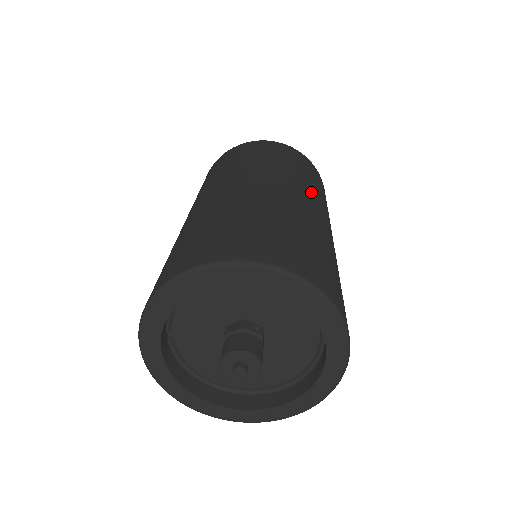
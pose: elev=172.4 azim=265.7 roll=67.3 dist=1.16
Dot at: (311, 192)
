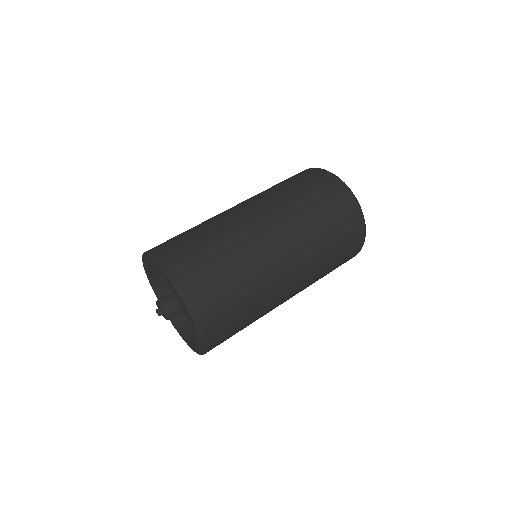
Dot at: (302, 249)
